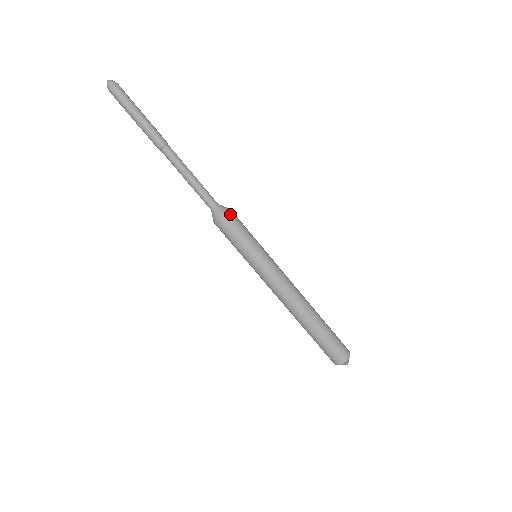
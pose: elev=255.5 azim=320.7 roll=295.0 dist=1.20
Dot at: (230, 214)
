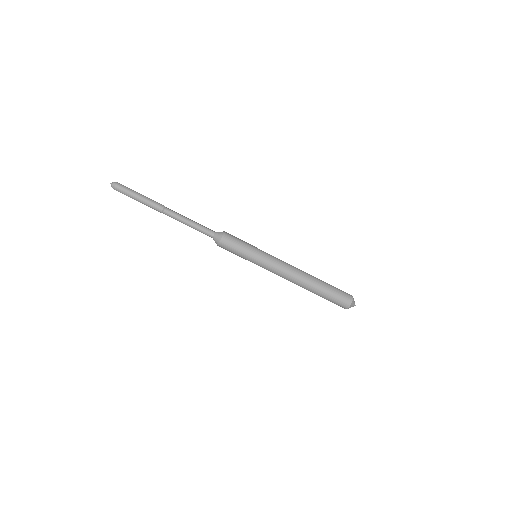
Dot at: (227, 233)
